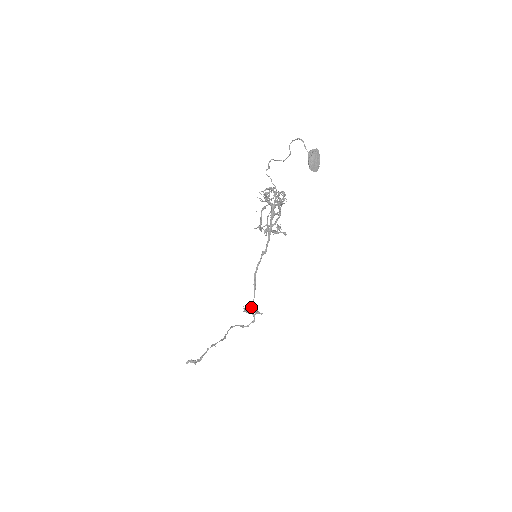
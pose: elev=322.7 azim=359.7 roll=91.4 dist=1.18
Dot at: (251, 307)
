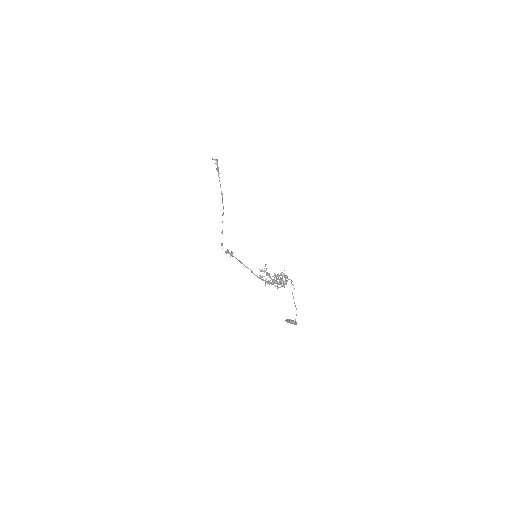
Dot at: (231, 254)
